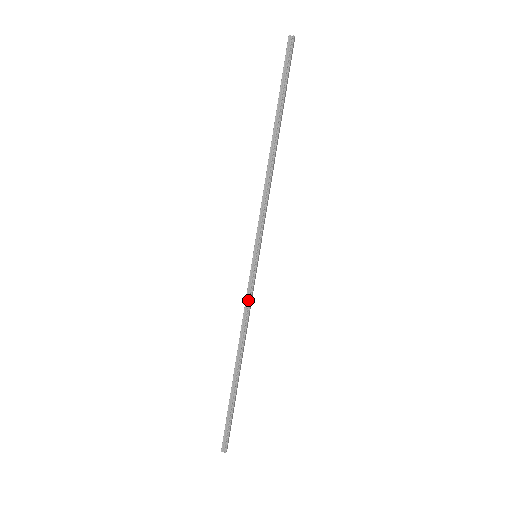
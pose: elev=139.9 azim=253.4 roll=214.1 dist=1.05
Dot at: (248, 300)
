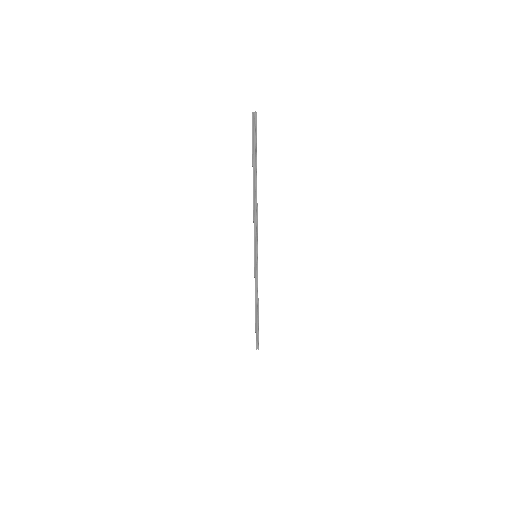
Dot at: (256, 280)
